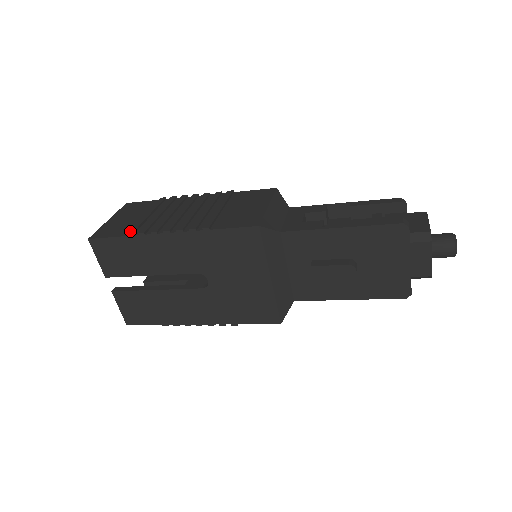
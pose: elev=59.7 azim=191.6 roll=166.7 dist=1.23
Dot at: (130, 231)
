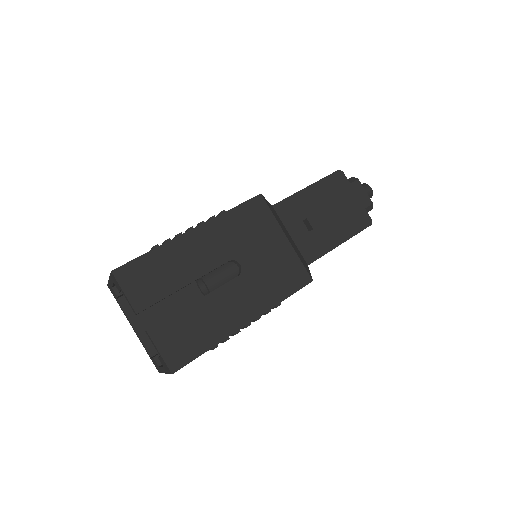
Dot at: (153, 247)
